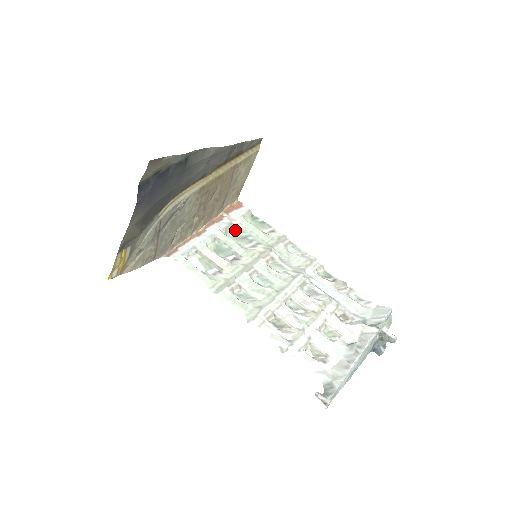
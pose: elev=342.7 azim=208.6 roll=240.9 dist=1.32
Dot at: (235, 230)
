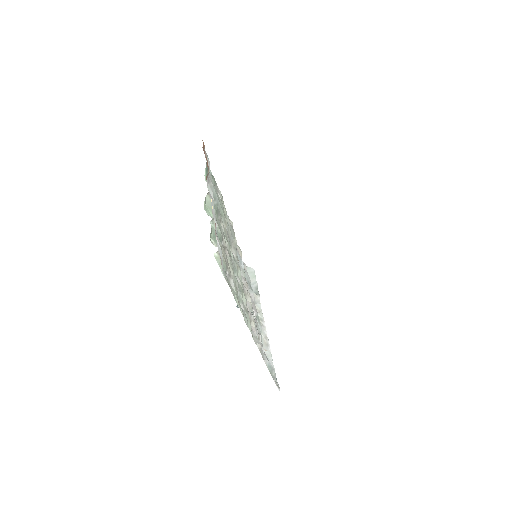
Dot at: (209, 195)
